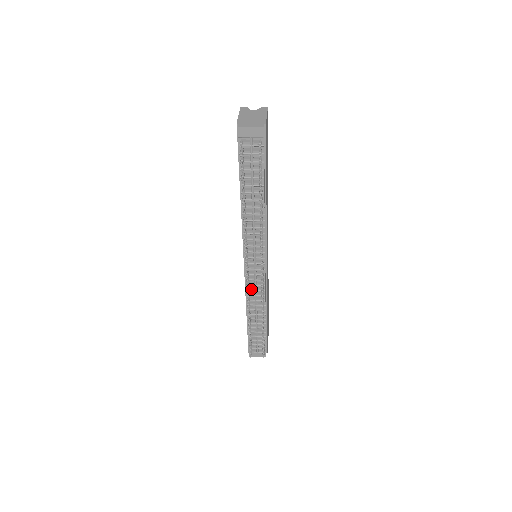
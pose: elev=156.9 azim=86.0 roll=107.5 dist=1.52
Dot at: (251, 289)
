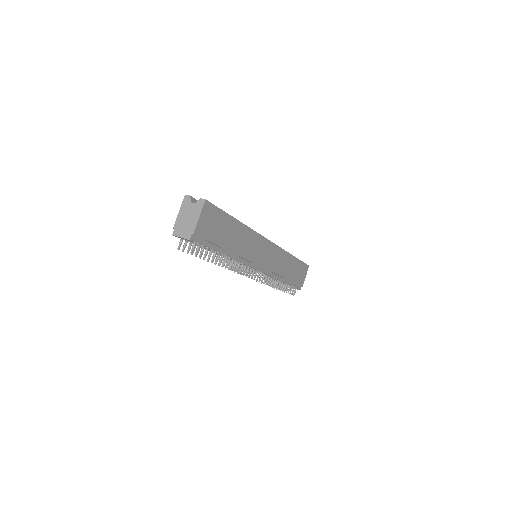
Dot at: occluded
